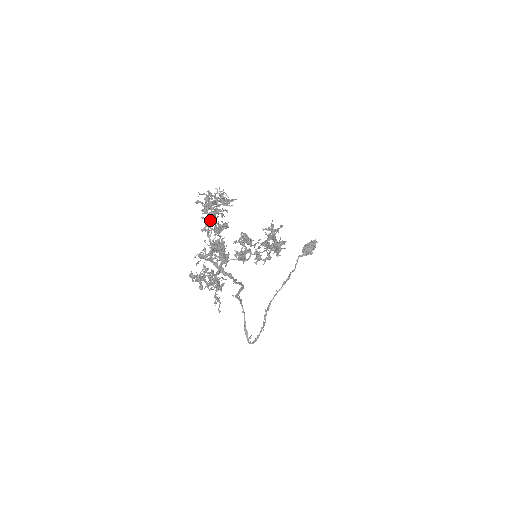
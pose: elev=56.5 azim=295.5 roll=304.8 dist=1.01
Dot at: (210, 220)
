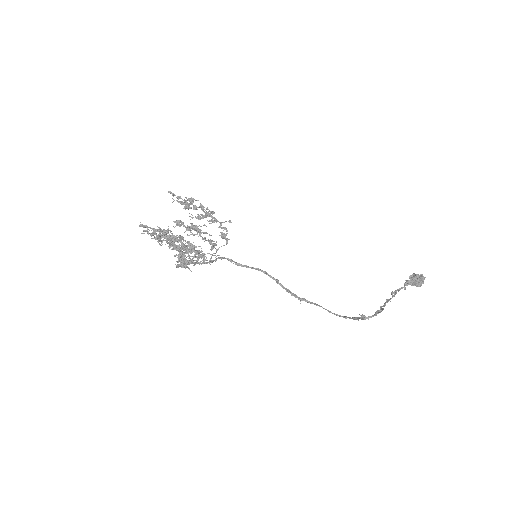
Dot at: occluded
